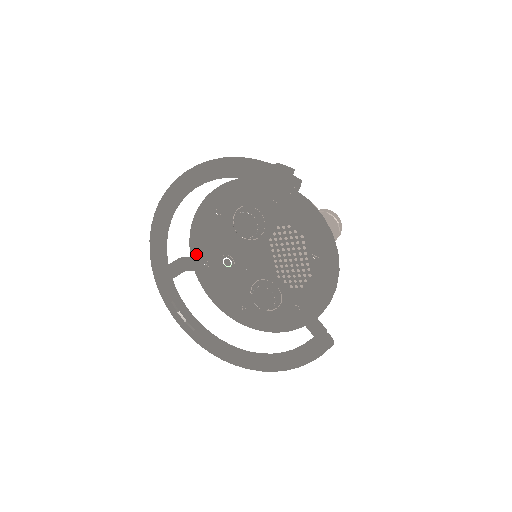
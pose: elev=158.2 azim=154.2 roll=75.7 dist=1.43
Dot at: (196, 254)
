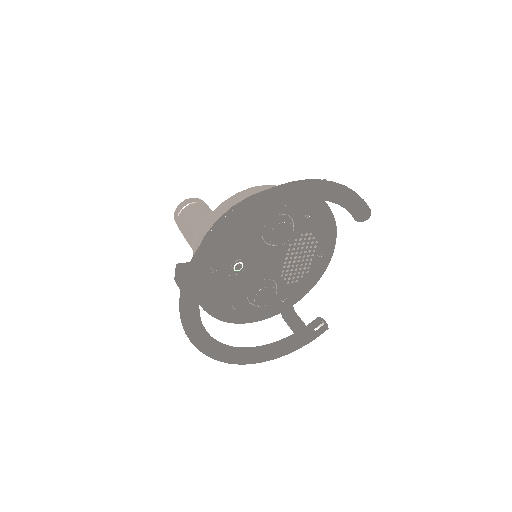
Dot at: occluded
